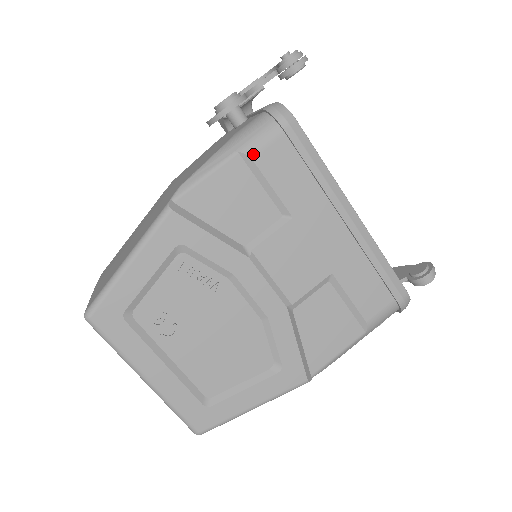
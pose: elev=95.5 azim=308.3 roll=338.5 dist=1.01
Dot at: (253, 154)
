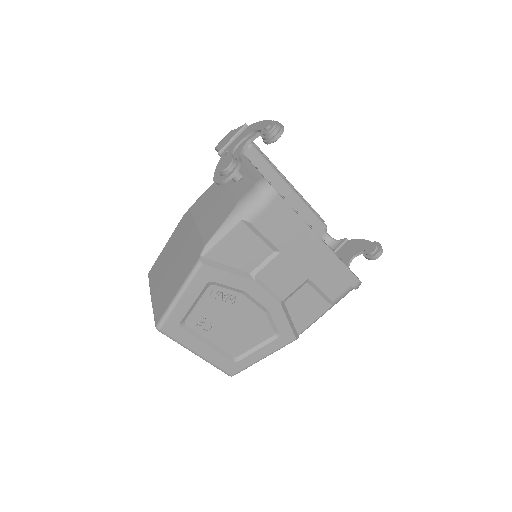
Dot at: (251, 220)
